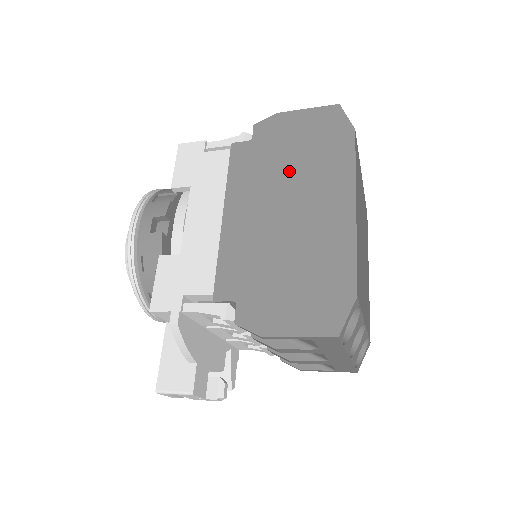
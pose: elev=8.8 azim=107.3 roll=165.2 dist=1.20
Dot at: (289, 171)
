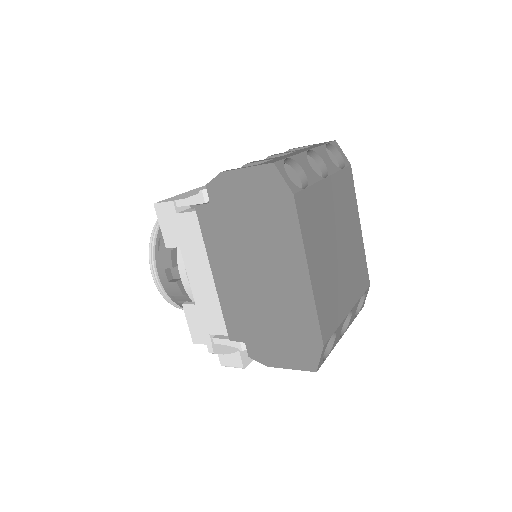
Dot at: (249, 238)
